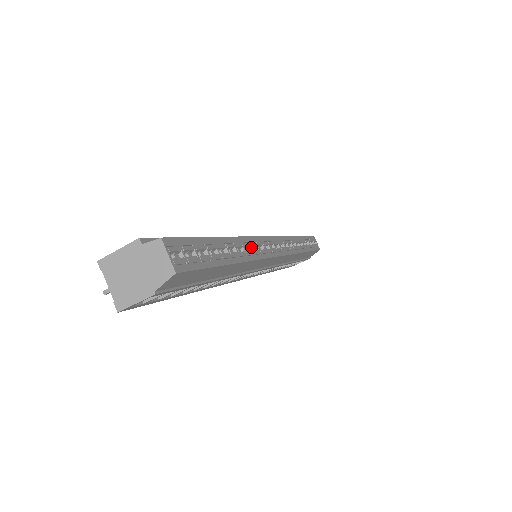
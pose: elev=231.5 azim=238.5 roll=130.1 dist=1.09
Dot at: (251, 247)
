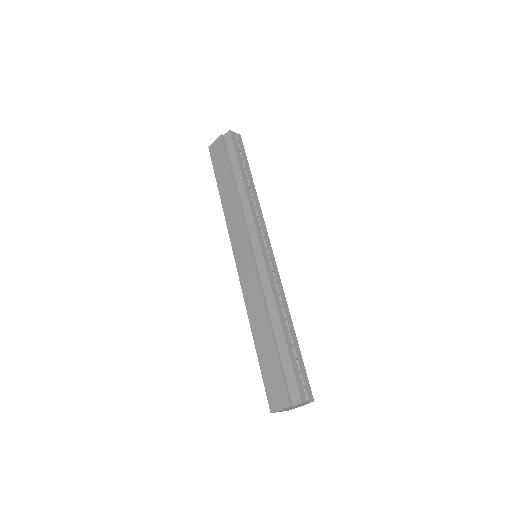
Dot at: (278, 294)
